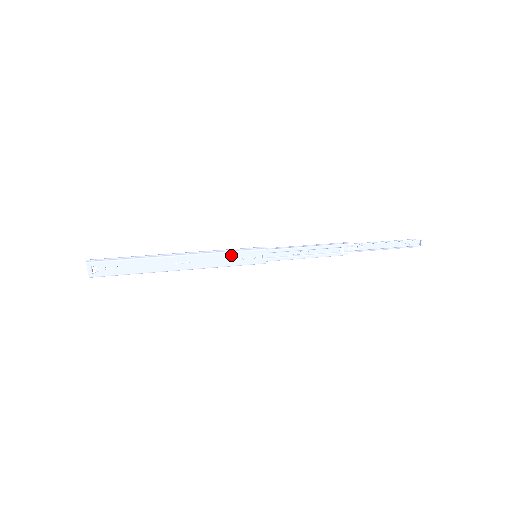
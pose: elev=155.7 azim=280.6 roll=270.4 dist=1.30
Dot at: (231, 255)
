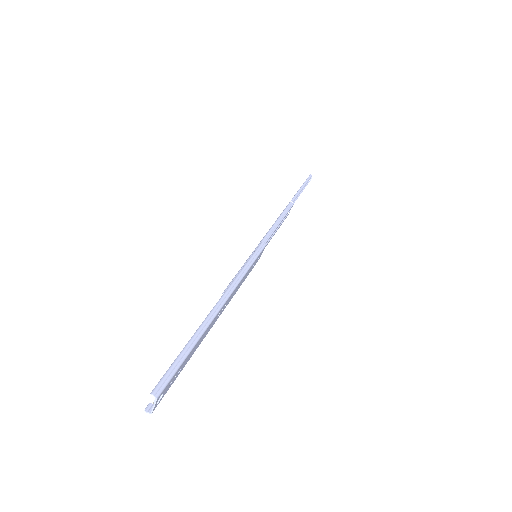
Dot at: (249, 270)
